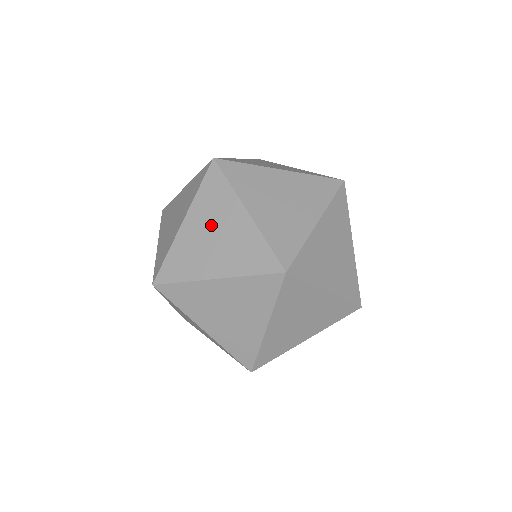
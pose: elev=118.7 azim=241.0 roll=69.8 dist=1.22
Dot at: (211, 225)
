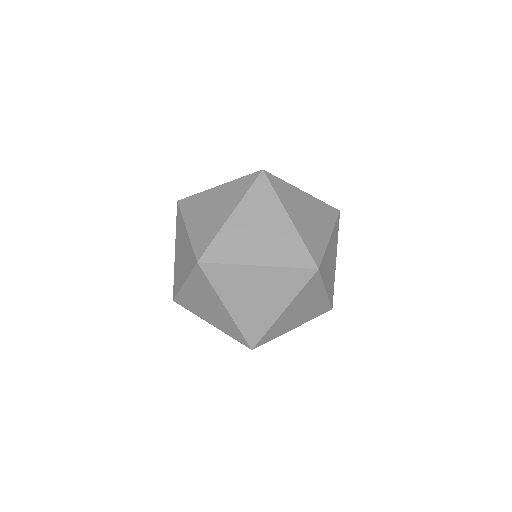
Dot at: (257, 222)
